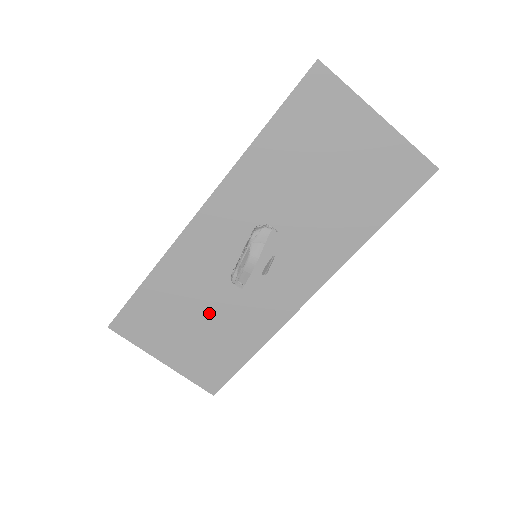
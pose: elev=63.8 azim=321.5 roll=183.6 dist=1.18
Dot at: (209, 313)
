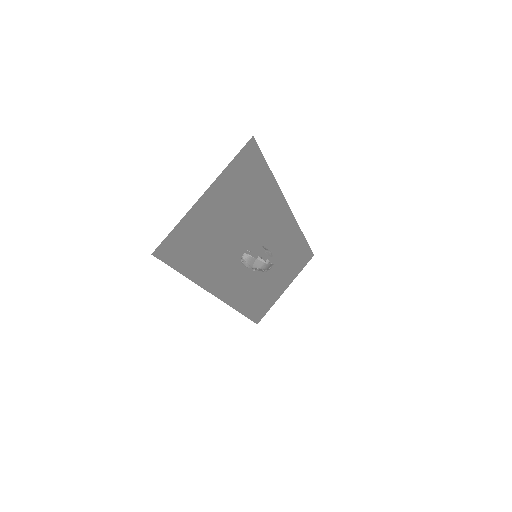
Dot at: (273, 273)
